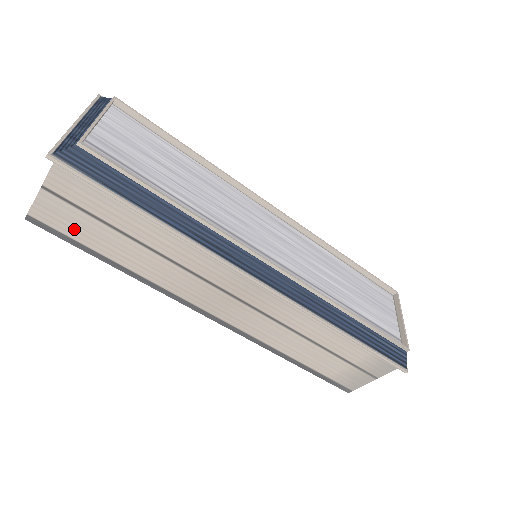
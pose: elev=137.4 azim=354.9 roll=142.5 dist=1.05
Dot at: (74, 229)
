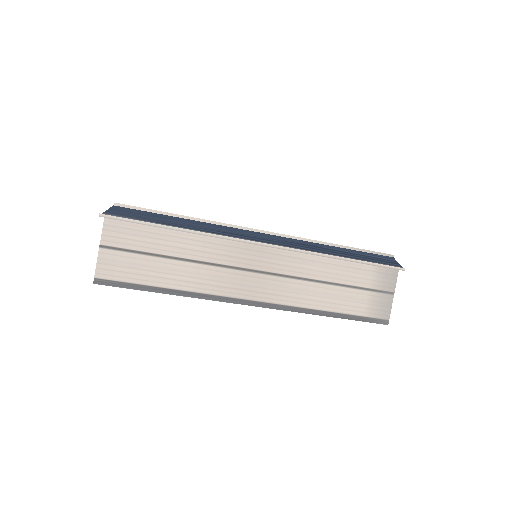
Dot at: (129, 273)
